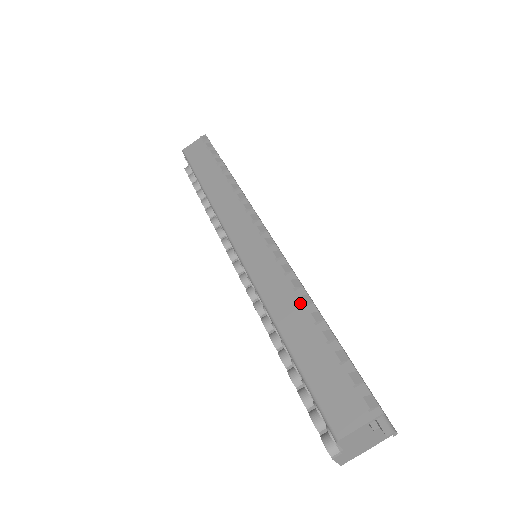
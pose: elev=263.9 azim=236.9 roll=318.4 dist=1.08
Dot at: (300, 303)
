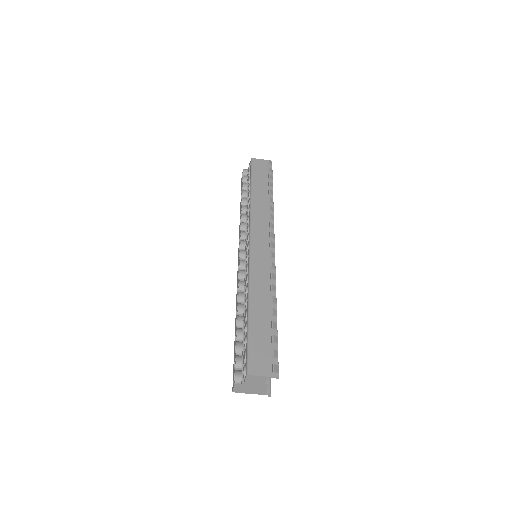
Dot at: (270, 299)
